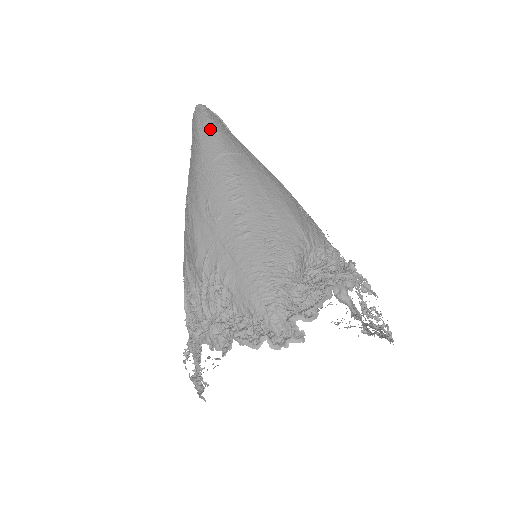
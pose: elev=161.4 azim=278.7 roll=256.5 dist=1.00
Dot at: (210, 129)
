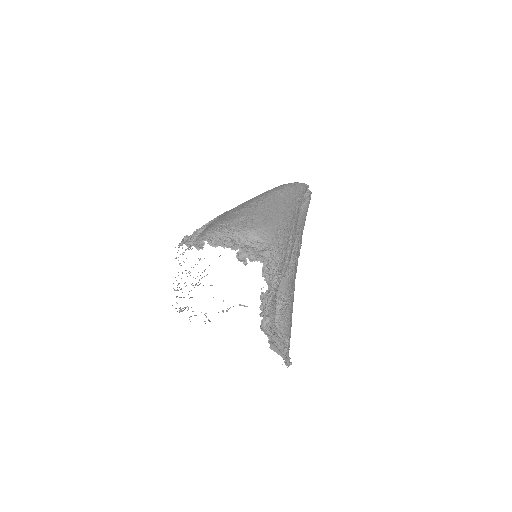
Dot at: (287, 185)
